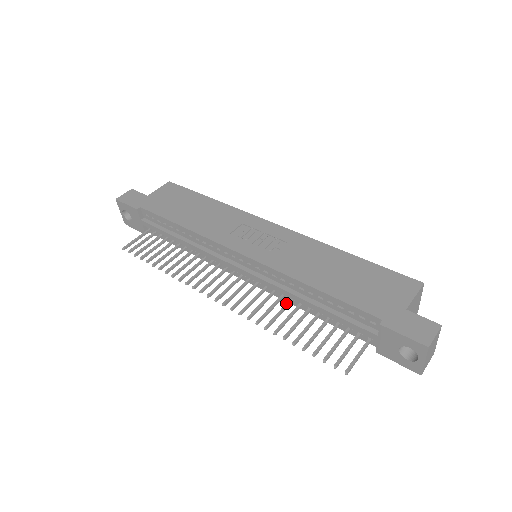
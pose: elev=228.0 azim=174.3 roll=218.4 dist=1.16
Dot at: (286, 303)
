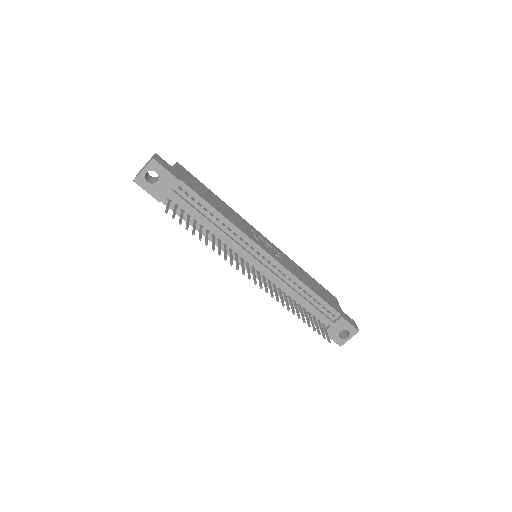
Dot at: (285, 295)
